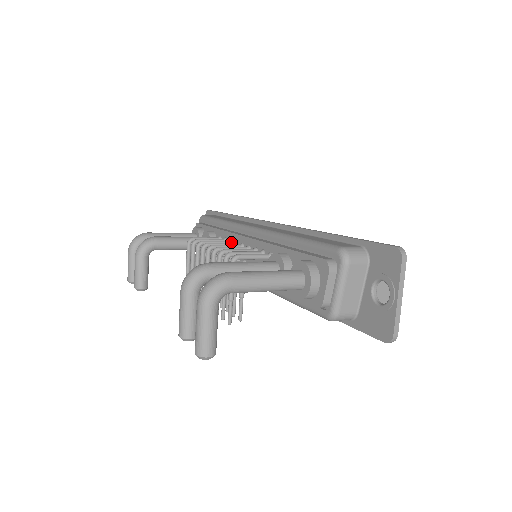
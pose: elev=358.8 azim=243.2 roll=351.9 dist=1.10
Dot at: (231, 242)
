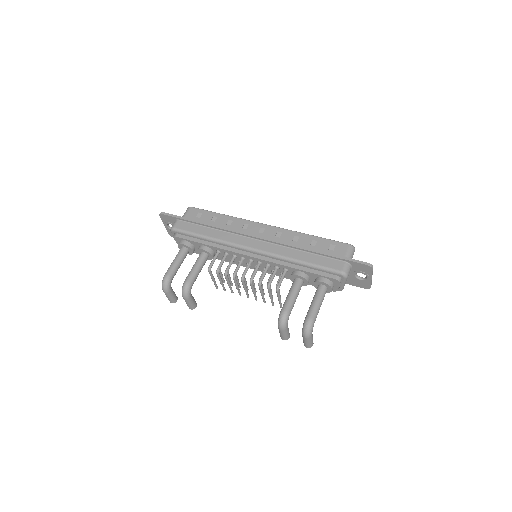
Dot at: (236, 257)
